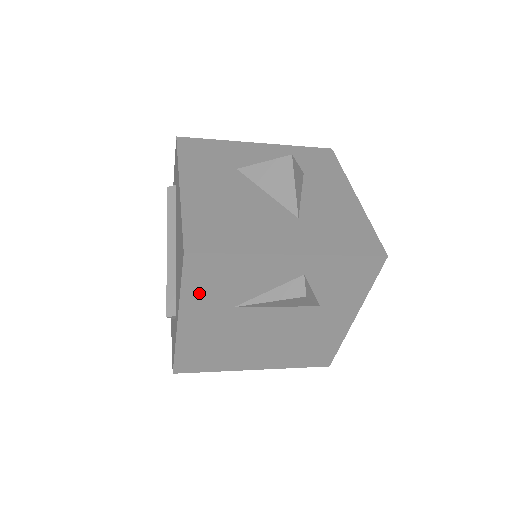
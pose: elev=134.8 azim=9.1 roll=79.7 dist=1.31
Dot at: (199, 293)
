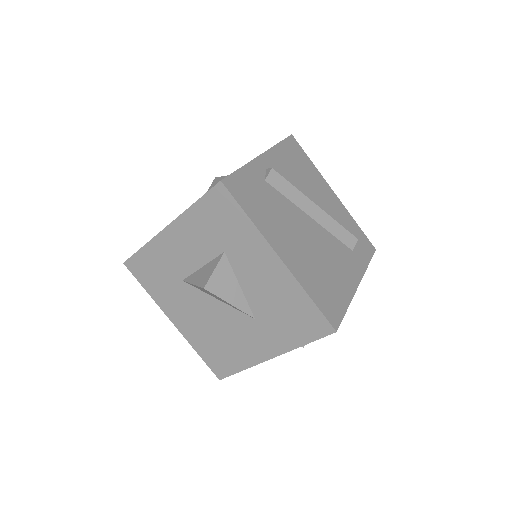
Dot at: occluded
